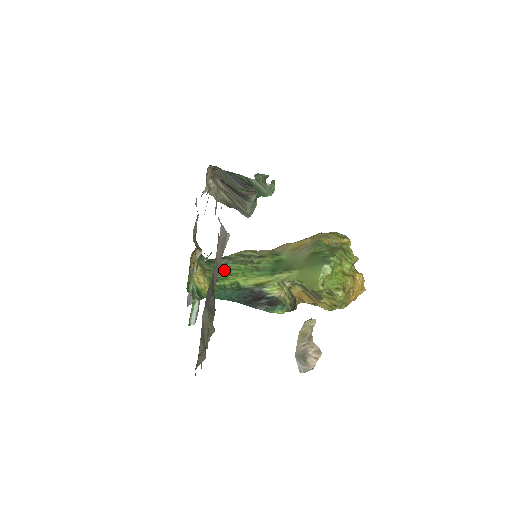
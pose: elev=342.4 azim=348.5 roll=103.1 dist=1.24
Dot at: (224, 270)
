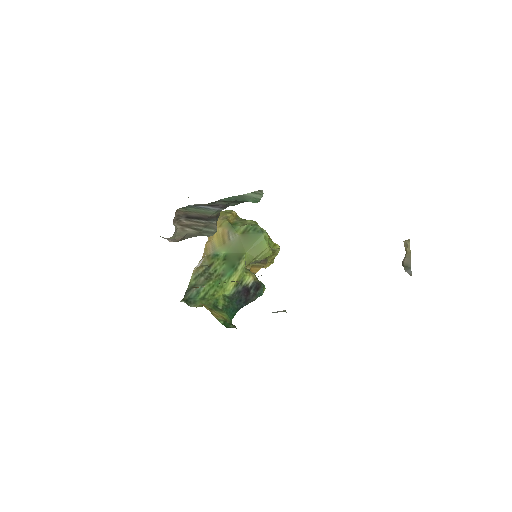
Dot at: (204, 297)
